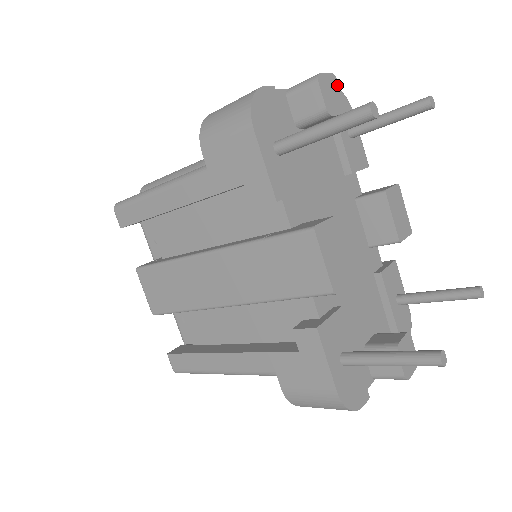
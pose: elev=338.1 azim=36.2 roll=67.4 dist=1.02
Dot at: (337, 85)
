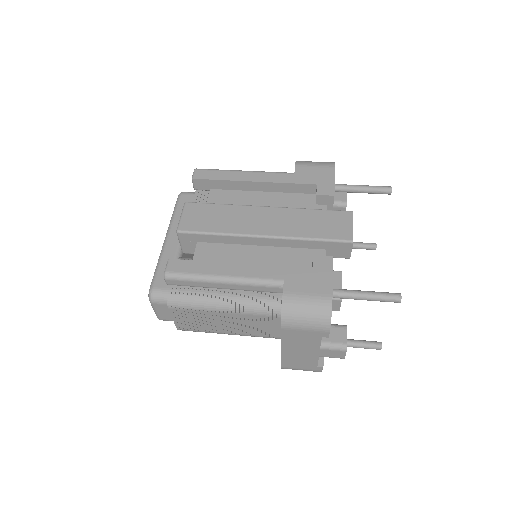
Dot at: occluded
